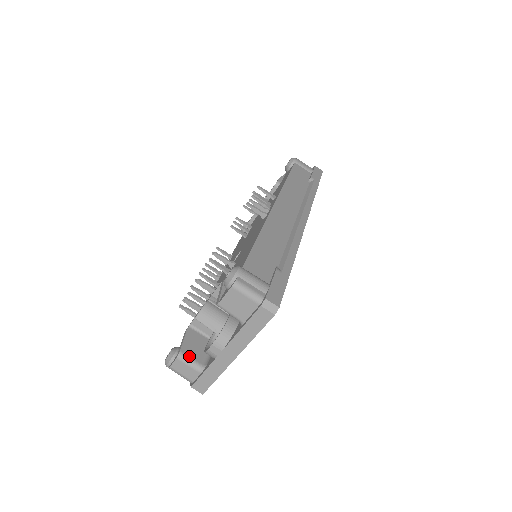
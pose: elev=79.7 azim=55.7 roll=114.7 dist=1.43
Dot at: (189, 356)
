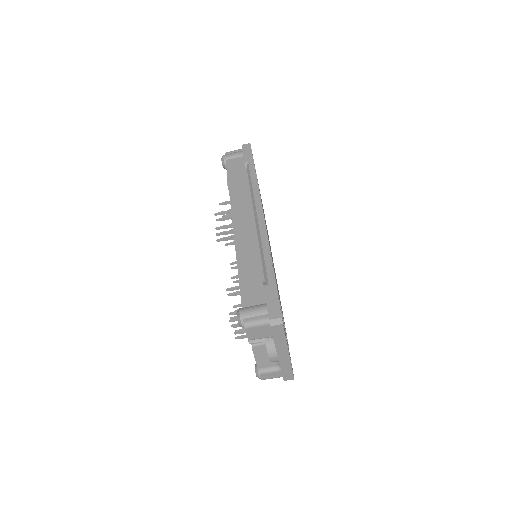
Dot at: (266, 367)
